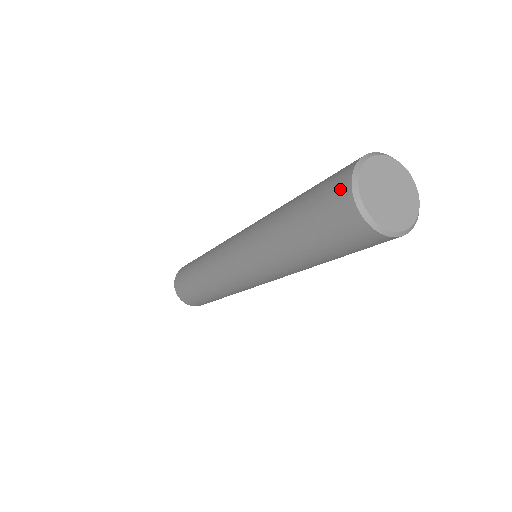
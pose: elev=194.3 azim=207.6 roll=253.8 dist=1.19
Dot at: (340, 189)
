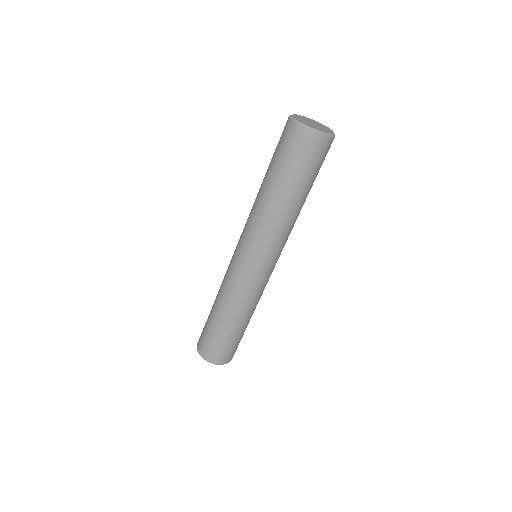
Dot at: occluded
